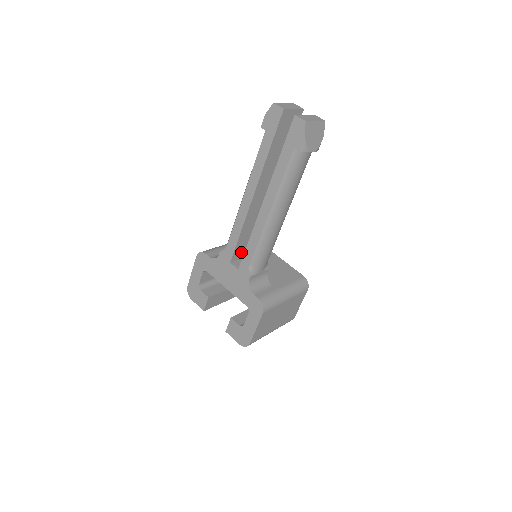
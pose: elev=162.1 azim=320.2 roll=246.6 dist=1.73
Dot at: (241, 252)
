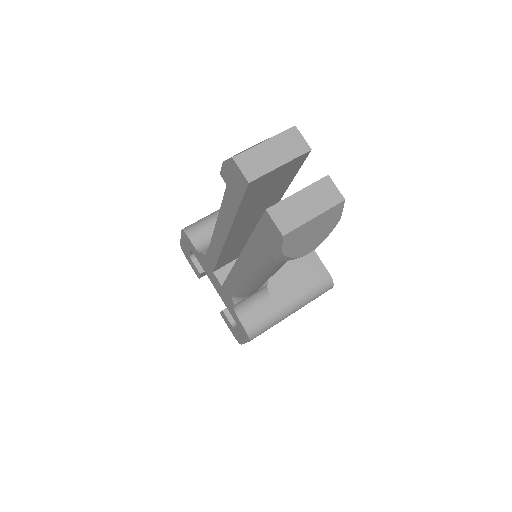
Dot at: (230, 260)
